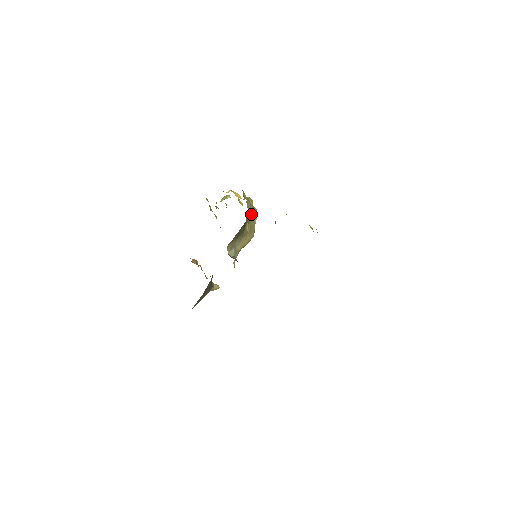
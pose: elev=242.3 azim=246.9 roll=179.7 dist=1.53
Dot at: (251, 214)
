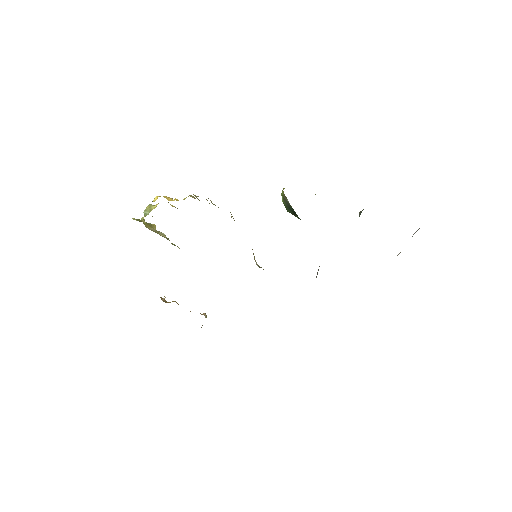
Dot at: occluded
